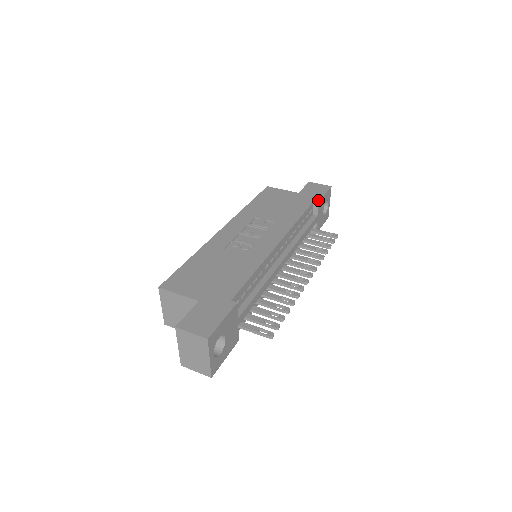
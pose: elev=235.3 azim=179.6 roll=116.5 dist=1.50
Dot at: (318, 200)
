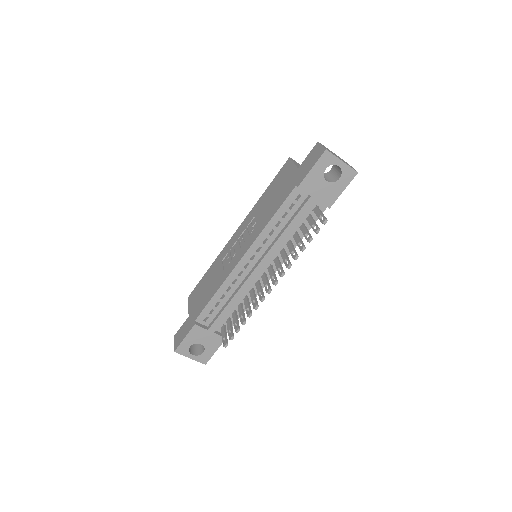
Dot at: (299, 183)
